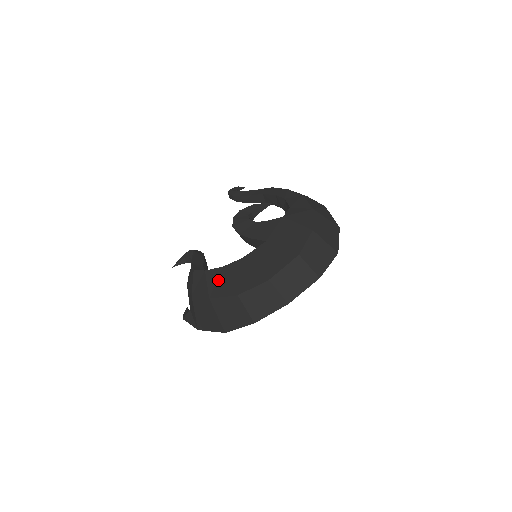
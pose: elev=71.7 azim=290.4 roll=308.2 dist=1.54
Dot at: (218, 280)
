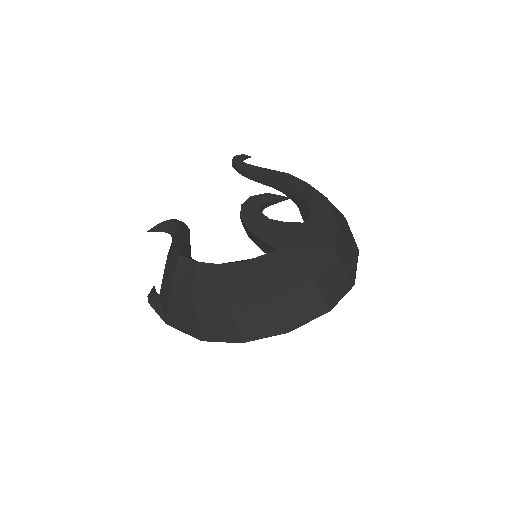
Dot at: (210, 279)
